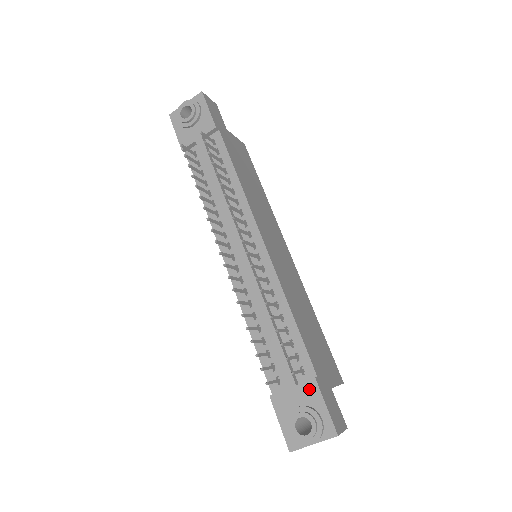
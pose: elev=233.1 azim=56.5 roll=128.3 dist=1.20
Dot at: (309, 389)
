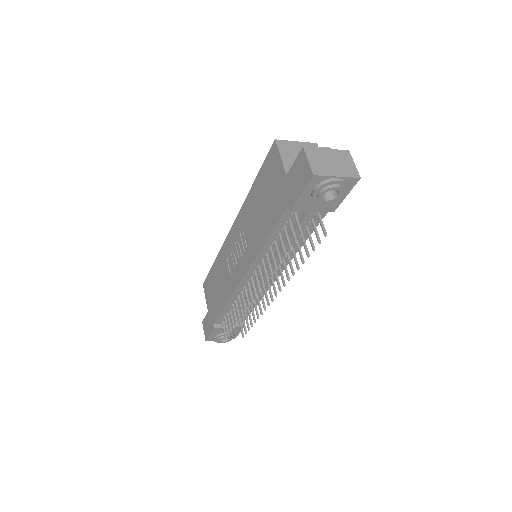
Dot at: (238, 328)
